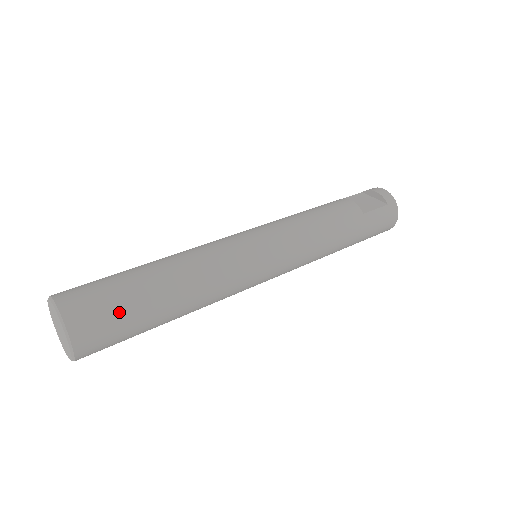
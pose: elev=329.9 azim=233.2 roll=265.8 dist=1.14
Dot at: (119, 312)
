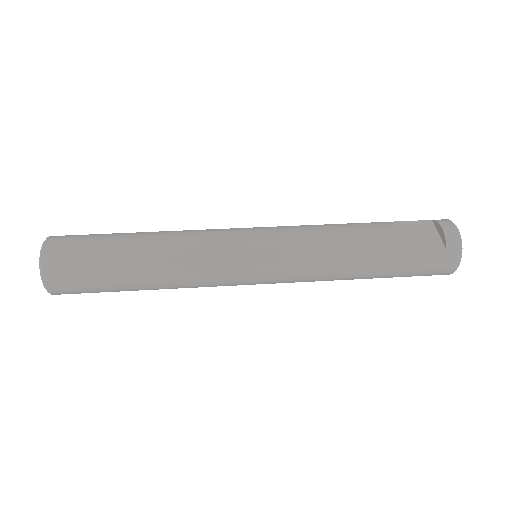
Dot at: (88, 273)
